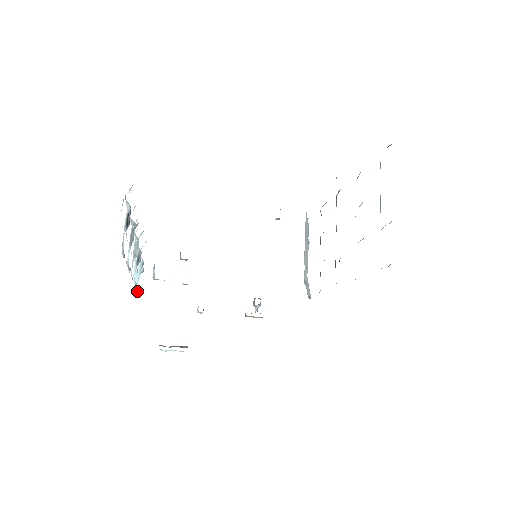
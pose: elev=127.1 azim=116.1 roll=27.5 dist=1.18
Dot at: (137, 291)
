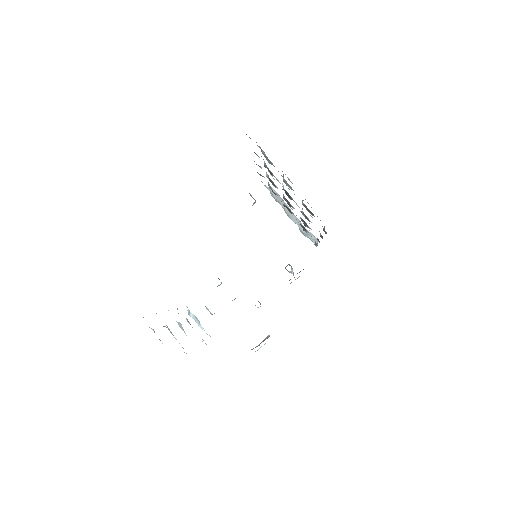
Dot at: occluded
